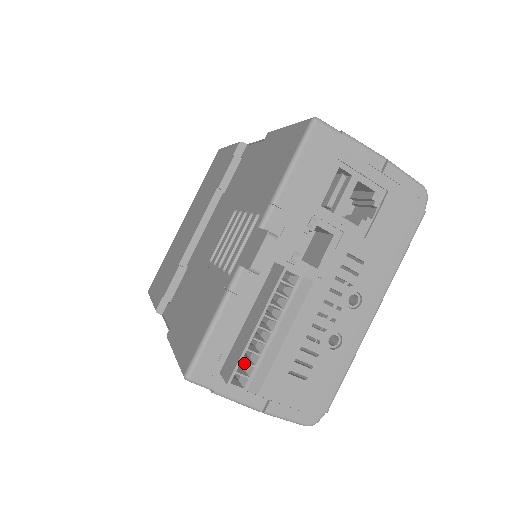
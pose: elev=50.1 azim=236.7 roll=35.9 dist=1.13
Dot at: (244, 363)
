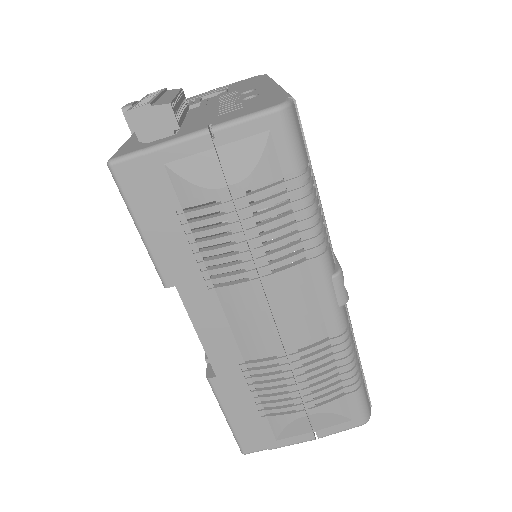
Dot at: occluded
